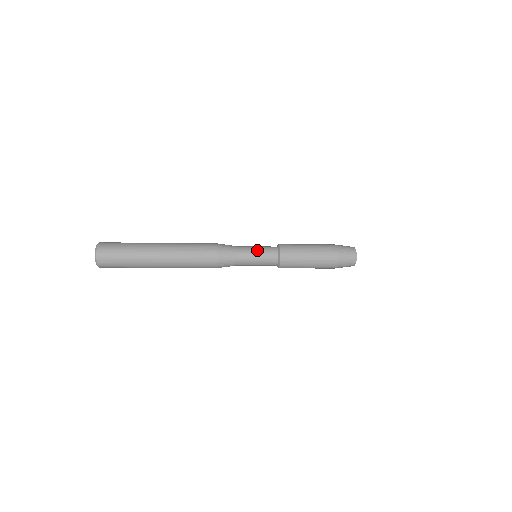
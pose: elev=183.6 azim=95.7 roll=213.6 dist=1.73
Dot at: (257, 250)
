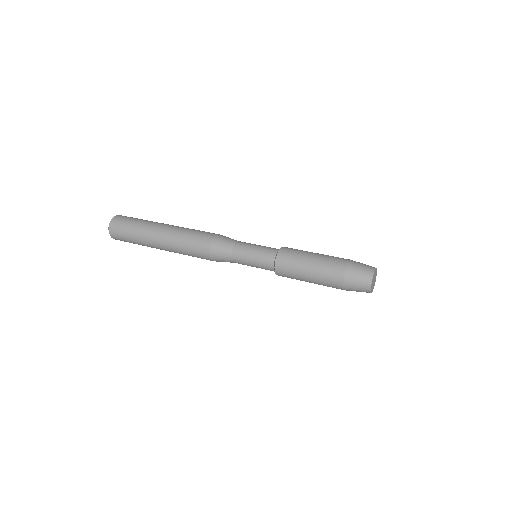
Dot at: (253, 251)
